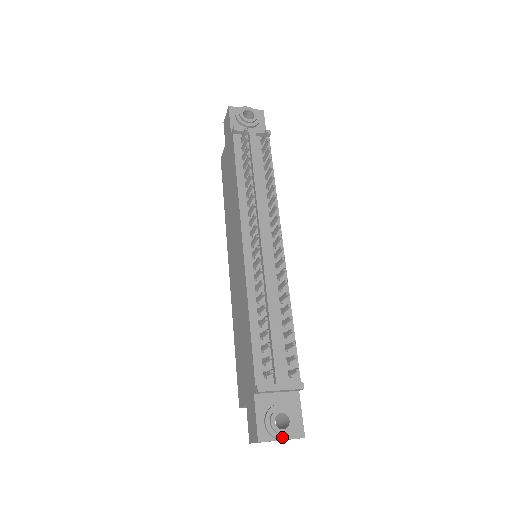
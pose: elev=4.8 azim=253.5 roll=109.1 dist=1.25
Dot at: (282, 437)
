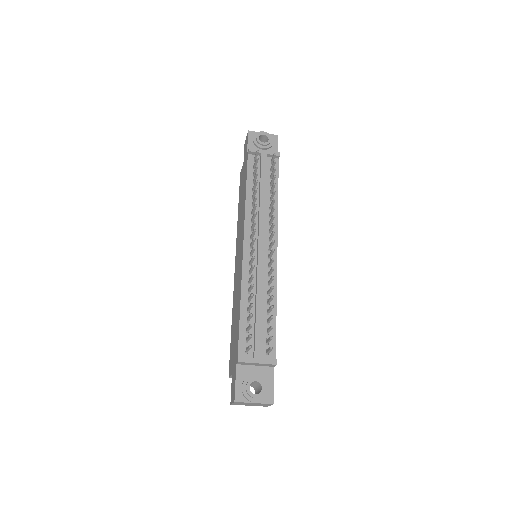
Dot at: (254, 400)
